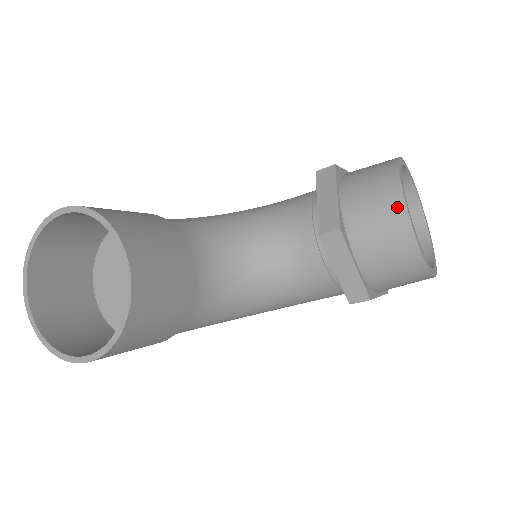
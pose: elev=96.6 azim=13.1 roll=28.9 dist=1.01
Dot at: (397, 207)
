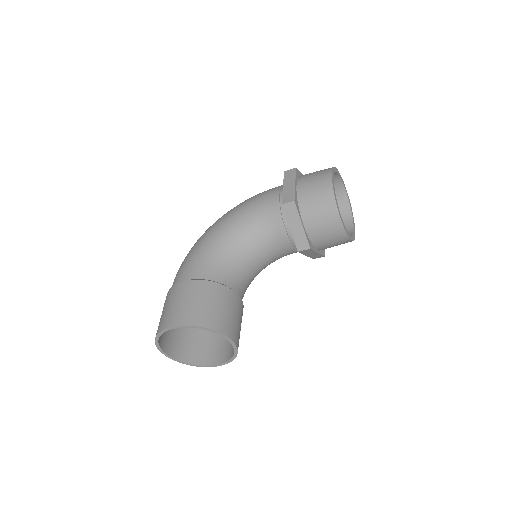
Dot at: (339, 230)
